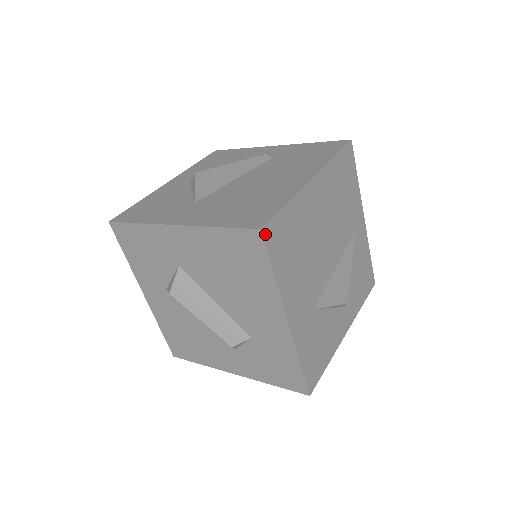
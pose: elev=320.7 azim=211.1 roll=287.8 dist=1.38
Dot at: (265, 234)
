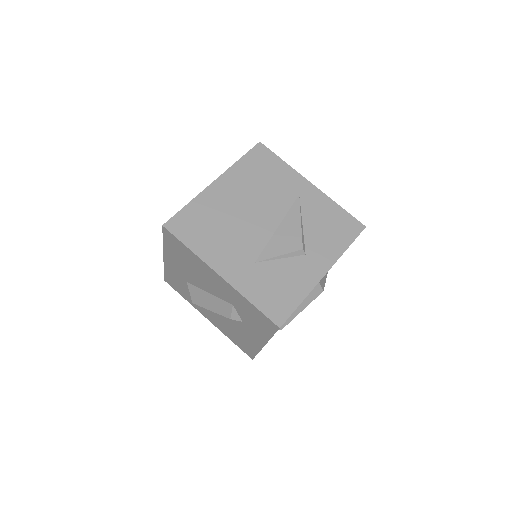
Dot at: (169, 227)
